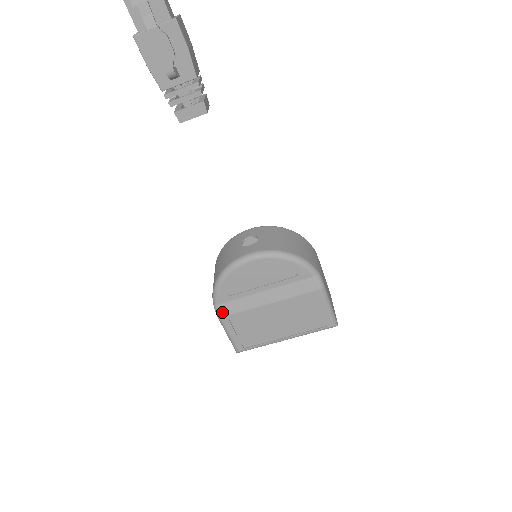
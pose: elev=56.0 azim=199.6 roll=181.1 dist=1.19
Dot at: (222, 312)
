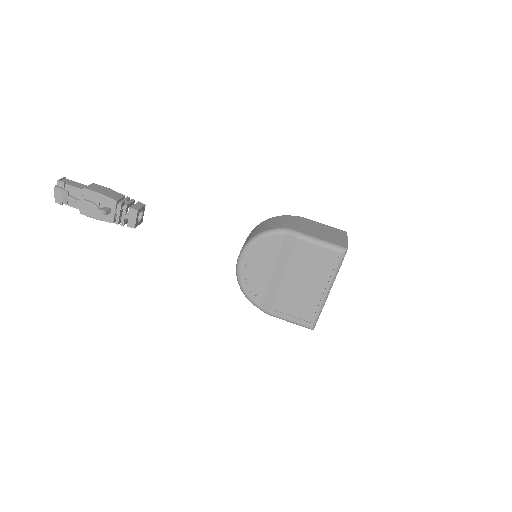
Dot at: (267, 310)
